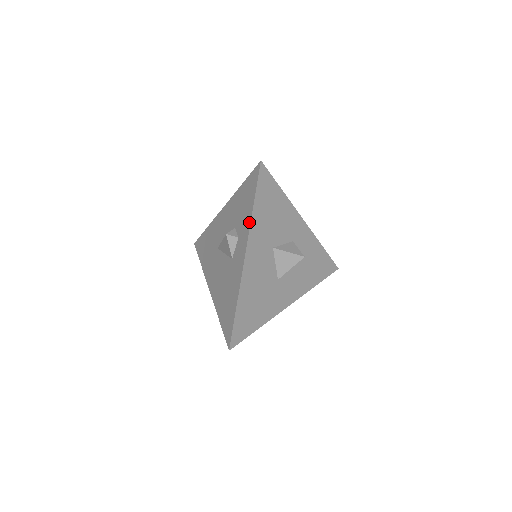
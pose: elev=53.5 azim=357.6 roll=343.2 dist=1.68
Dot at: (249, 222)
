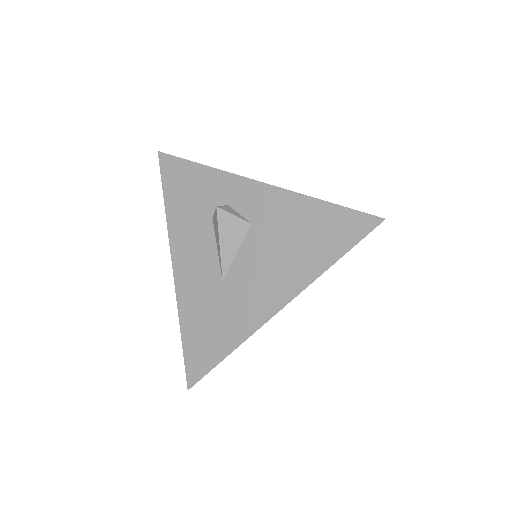
Dot at: (218, 173)
